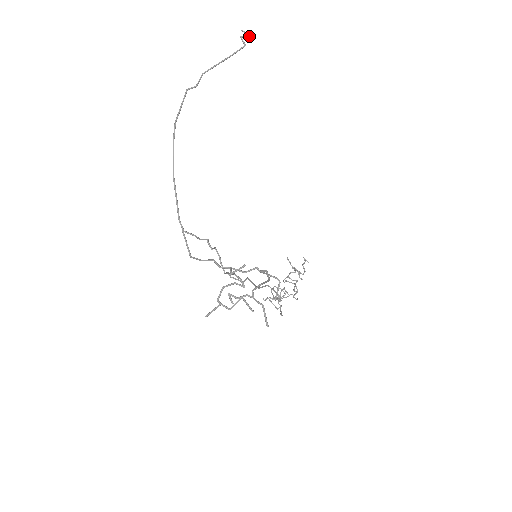
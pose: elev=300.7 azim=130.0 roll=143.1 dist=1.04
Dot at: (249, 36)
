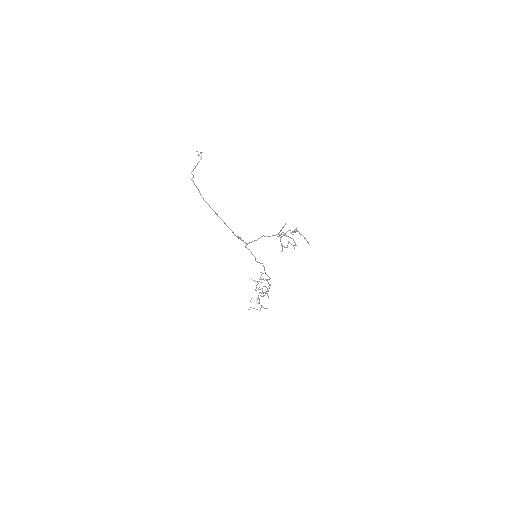
Dot at: occluded
